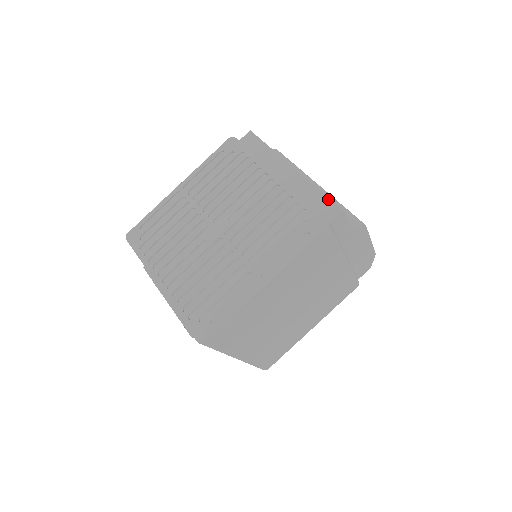
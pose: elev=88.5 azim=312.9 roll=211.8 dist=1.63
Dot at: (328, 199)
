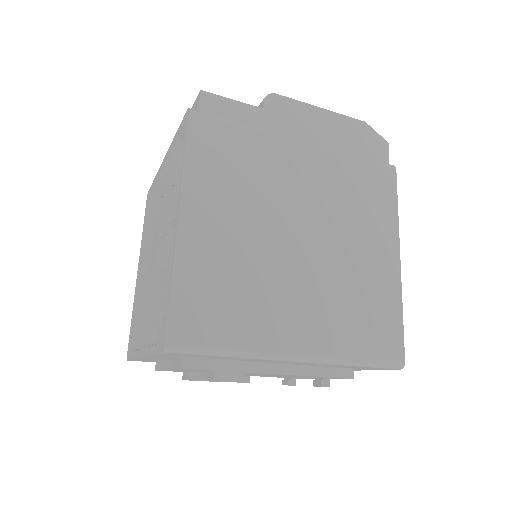
Dot at: (192, 107)
